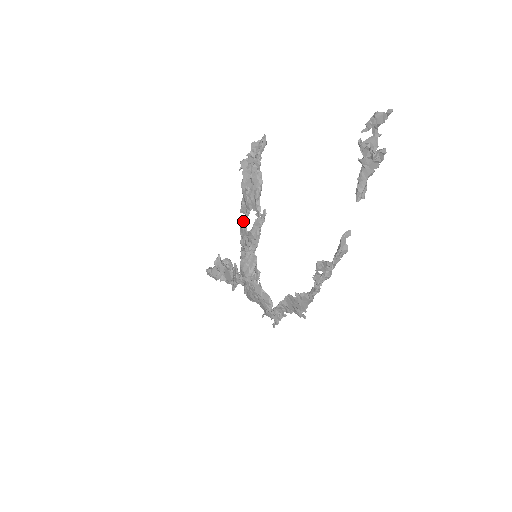
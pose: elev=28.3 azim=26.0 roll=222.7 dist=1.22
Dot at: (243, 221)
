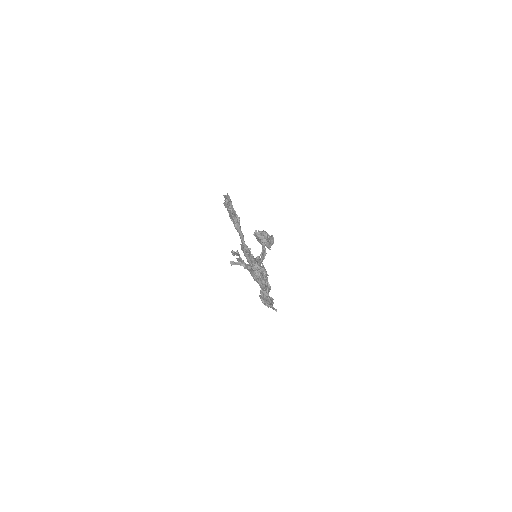
Dot at: occluded
